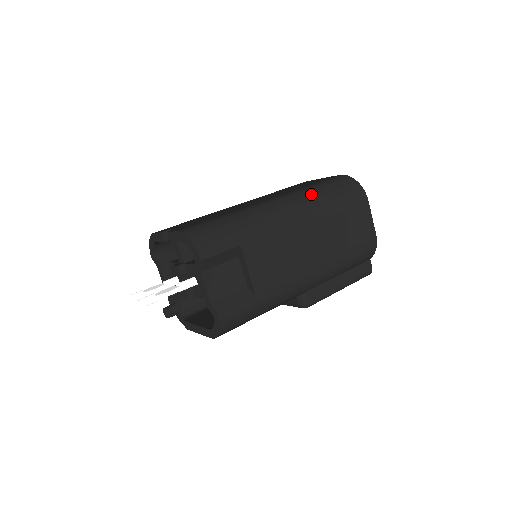
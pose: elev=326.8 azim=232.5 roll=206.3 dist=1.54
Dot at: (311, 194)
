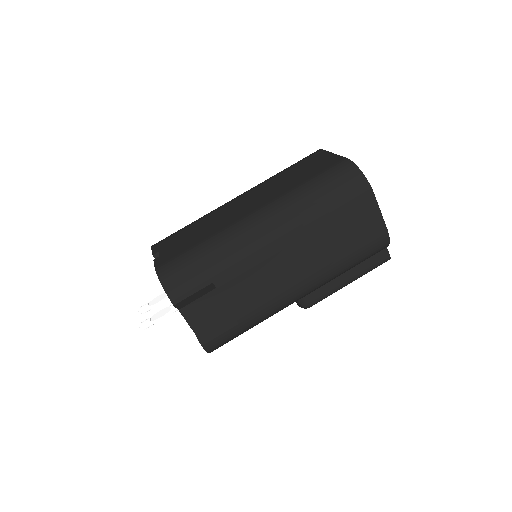
Dot at: (298, 202)
